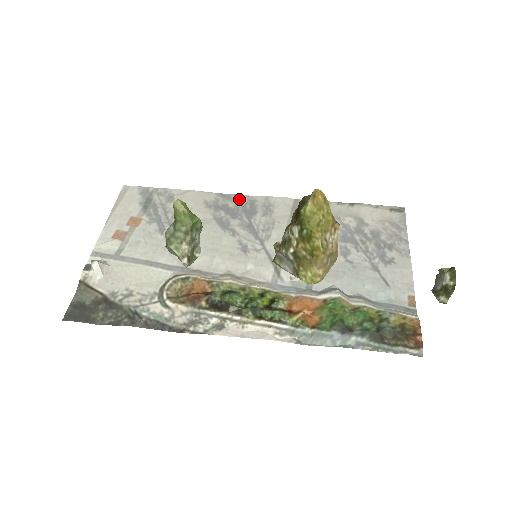
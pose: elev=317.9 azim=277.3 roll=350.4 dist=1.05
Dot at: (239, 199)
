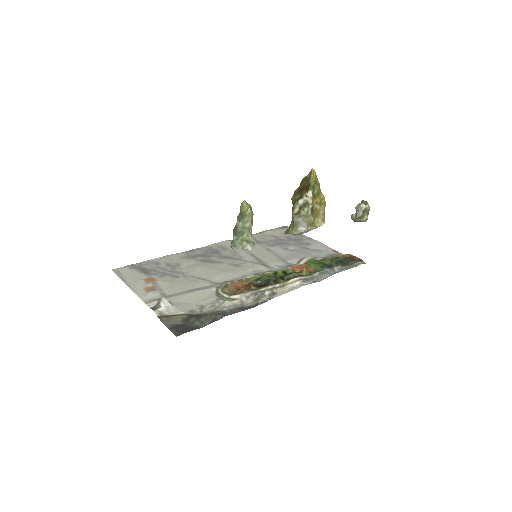
Dot at: (200, 250)
